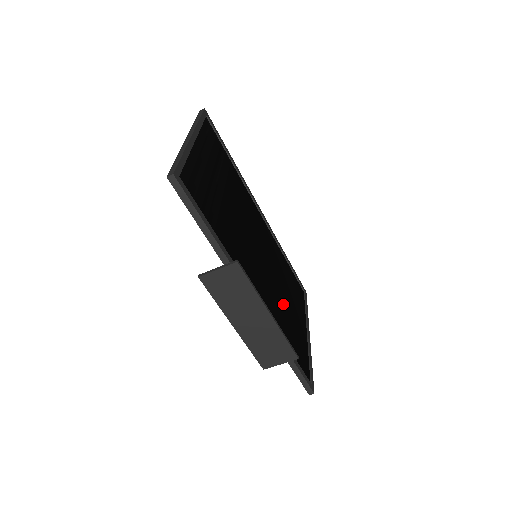
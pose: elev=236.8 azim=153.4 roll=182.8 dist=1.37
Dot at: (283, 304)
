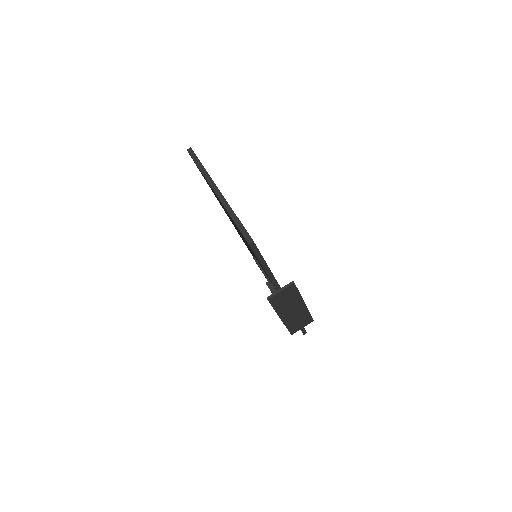
Dot at: occluded
